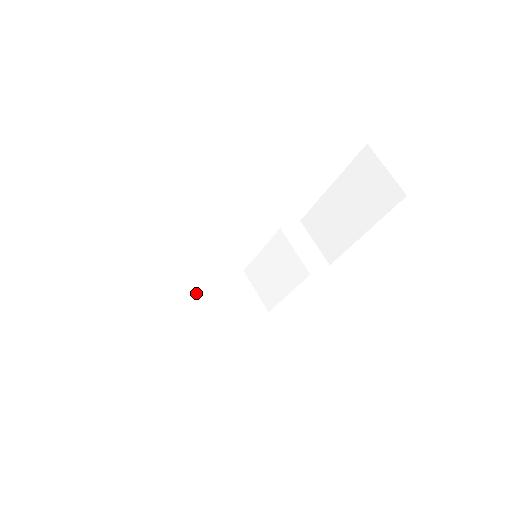
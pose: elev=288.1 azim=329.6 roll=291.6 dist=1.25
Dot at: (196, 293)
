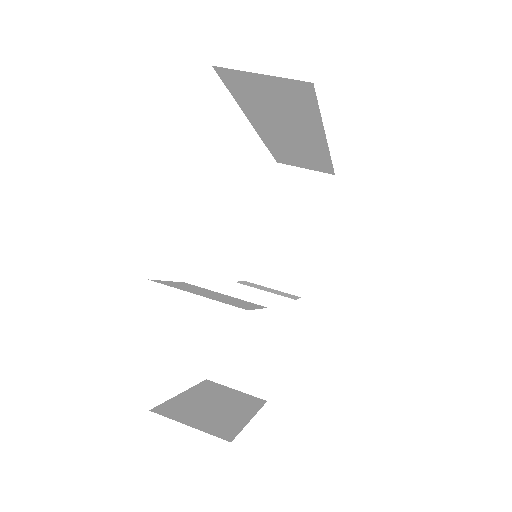
Dot at: (227, 296)
